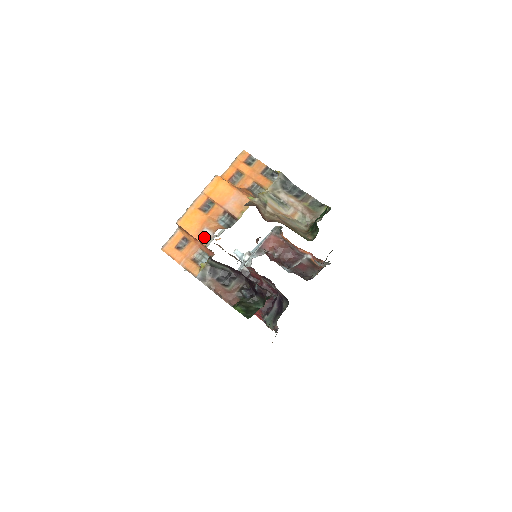
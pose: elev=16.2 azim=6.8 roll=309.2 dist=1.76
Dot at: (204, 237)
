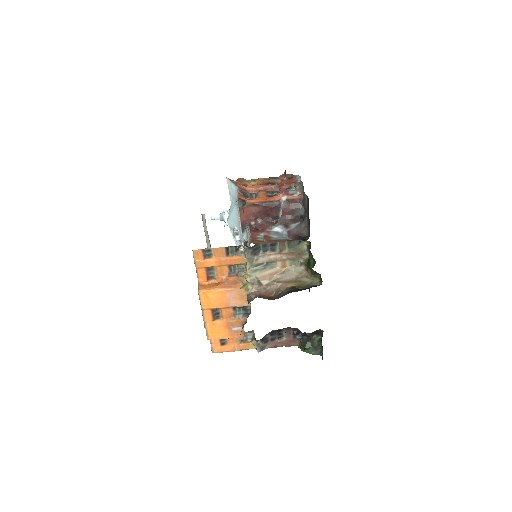
Dot at: (238, 334)
